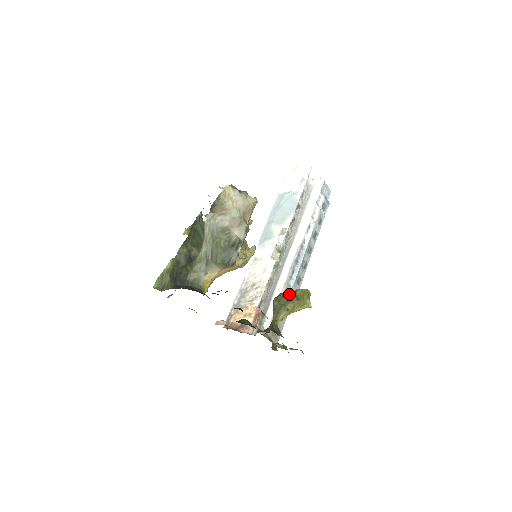
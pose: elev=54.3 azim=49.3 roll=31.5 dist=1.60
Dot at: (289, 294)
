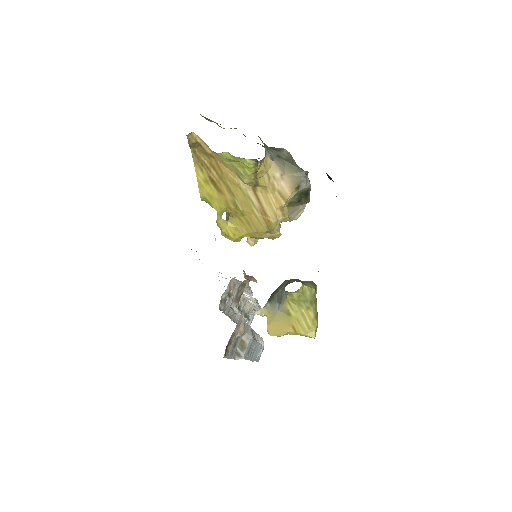
Dot at: occluded
